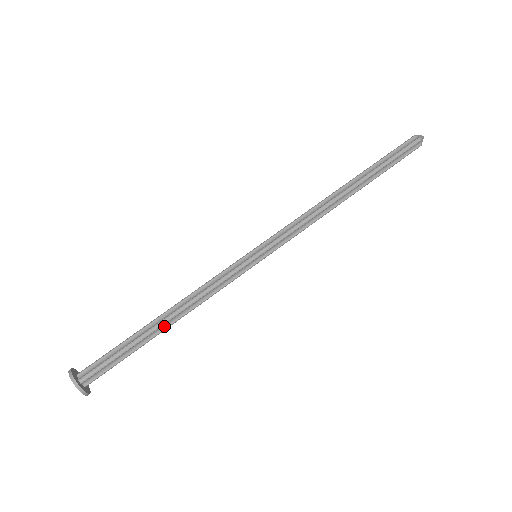
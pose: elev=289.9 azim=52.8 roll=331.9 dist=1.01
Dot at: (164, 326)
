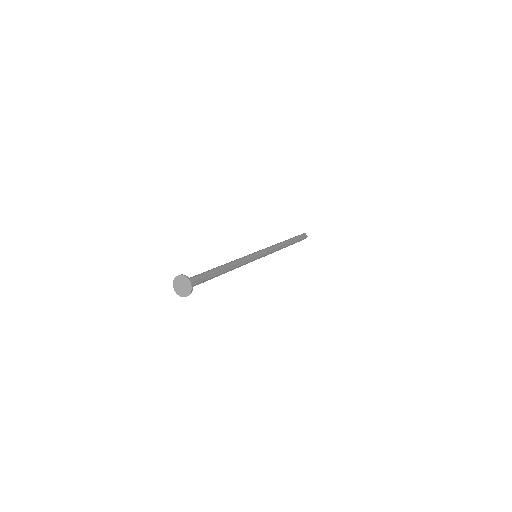
Dot at: (223, 269)
